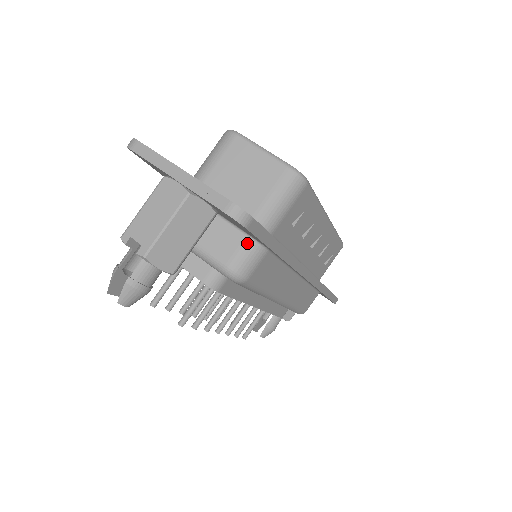
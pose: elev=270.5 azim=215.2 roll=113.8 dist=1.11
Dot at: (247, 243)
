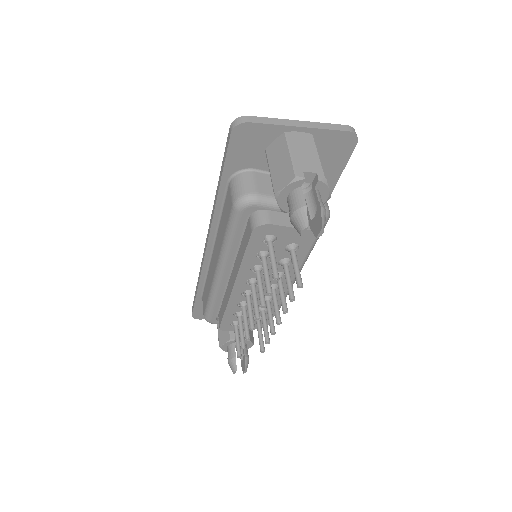
Dot at: occluded
